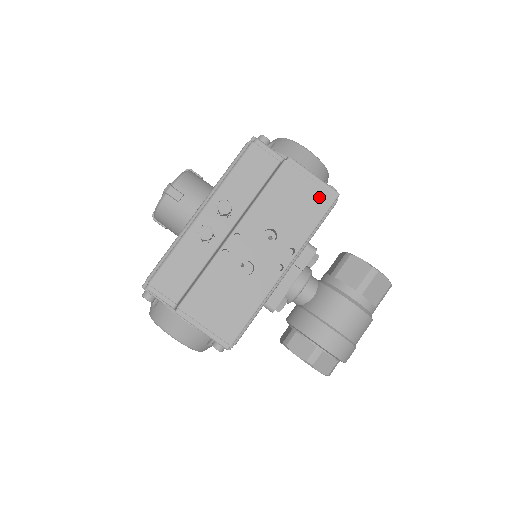
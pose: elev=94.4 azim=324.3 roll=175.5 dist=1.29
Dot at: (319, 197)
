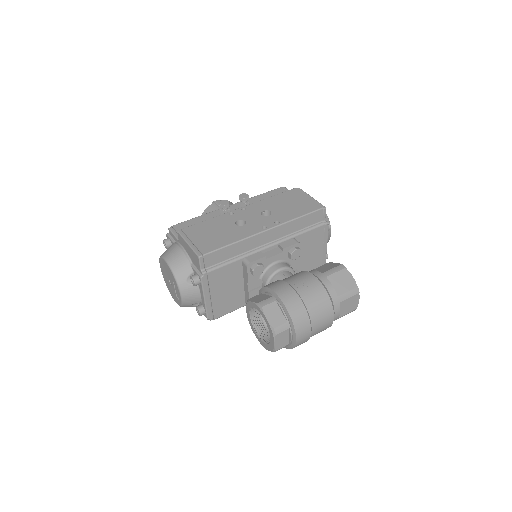
Dot at: (310, 205)
